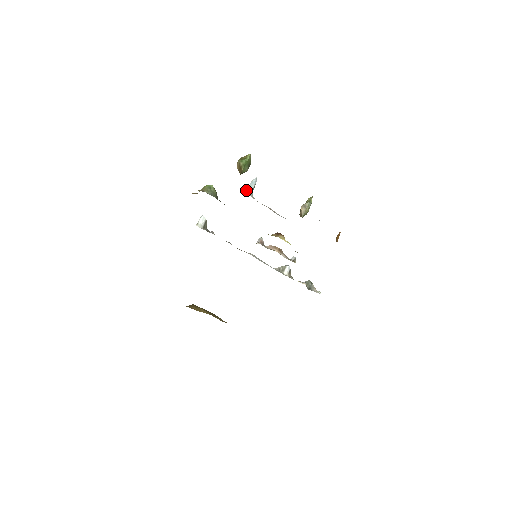
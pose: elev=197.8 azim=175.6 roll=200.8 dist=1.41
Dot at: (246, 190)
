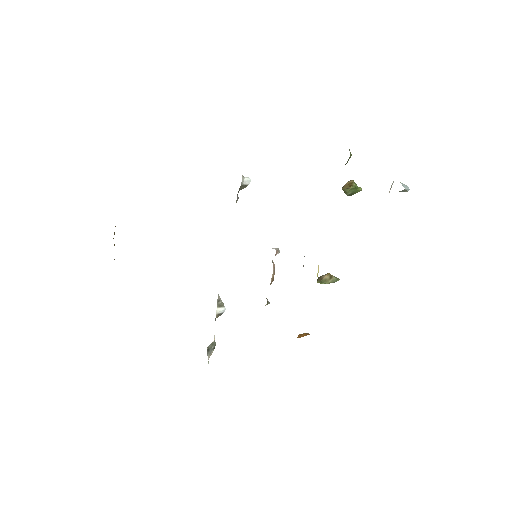
Dot at: (402, 183)
